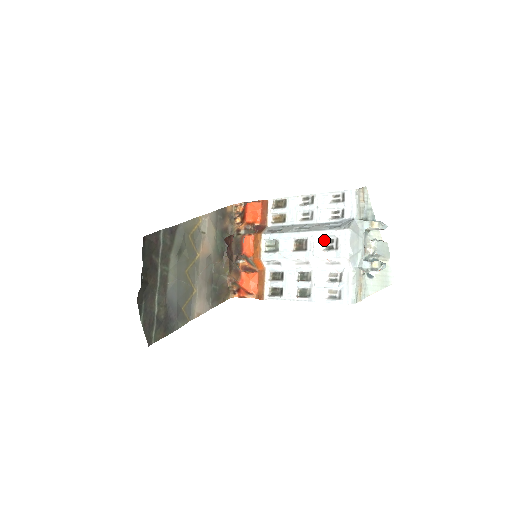
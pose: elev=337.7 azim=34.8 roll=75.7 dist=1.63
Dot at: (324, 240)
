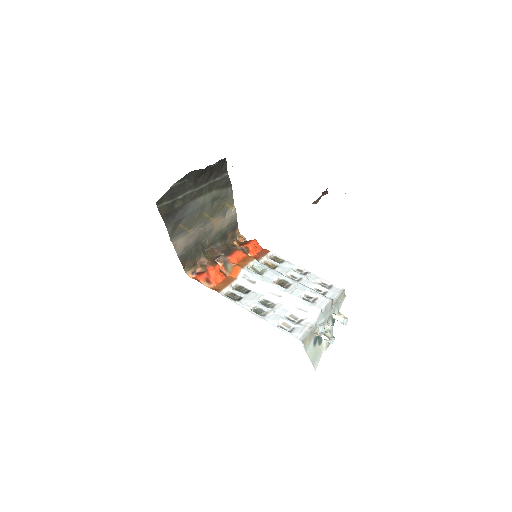
Dot at: (305, 293)
